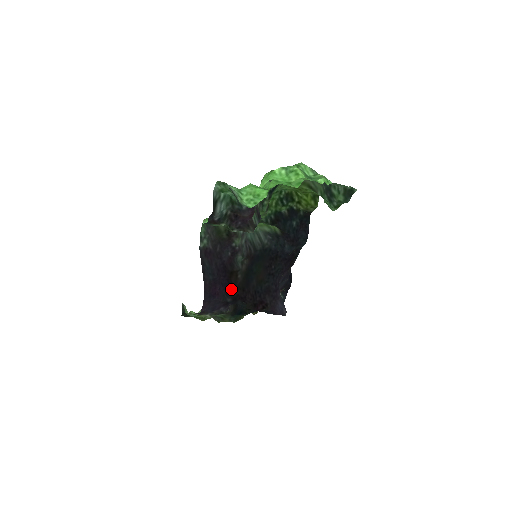
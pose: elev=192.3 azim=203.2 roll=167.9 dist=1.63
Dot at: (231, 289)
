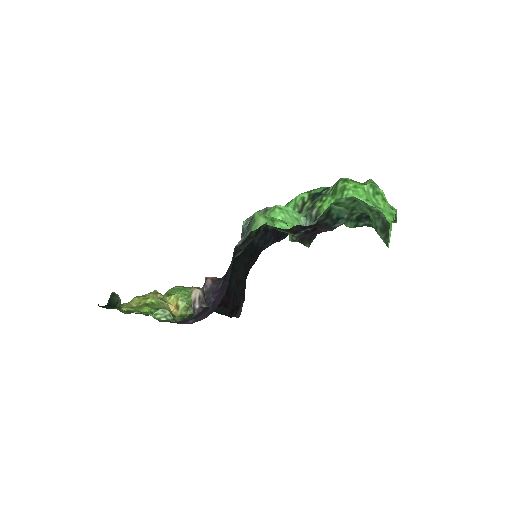
Dot at: occluded
